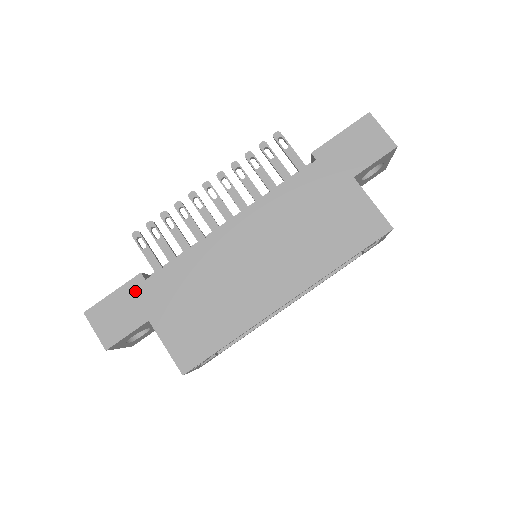
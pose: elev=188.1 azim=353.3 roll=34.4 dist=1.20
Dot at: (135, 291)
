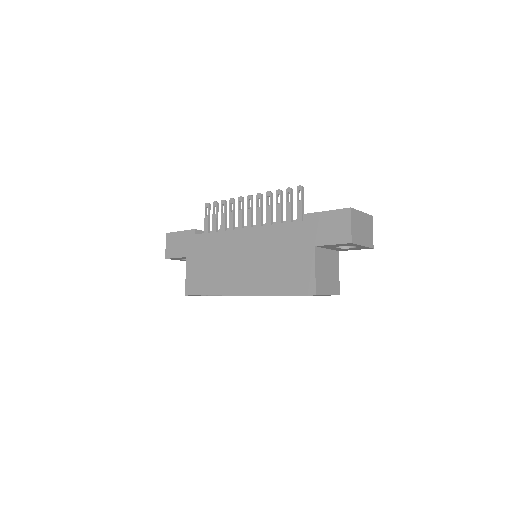
Dot at: (188, 237)
